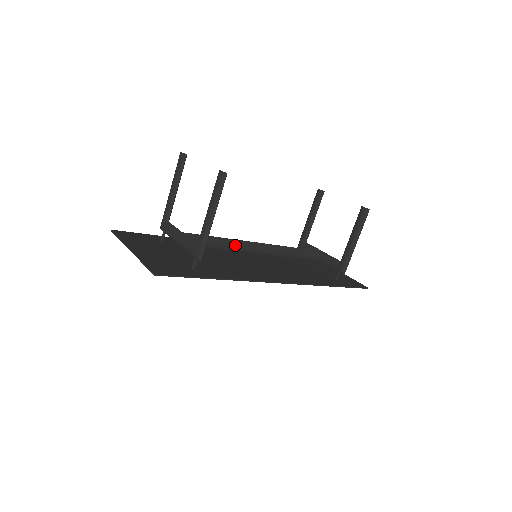
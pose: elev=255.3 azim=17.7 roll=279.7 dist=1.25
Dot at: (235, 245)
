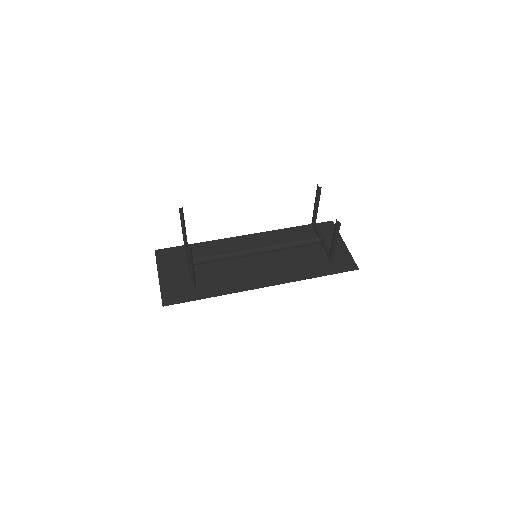
Dot at: (234, 256)
